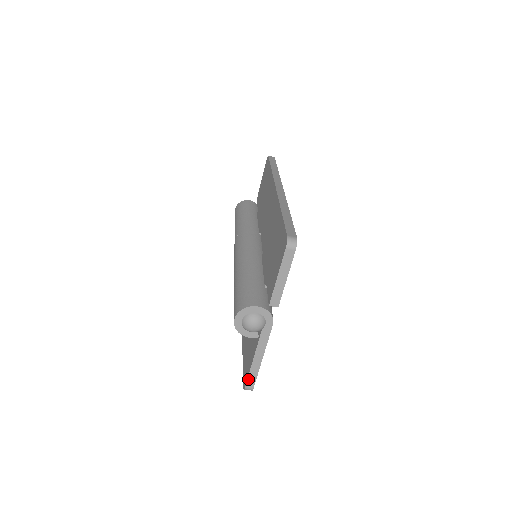
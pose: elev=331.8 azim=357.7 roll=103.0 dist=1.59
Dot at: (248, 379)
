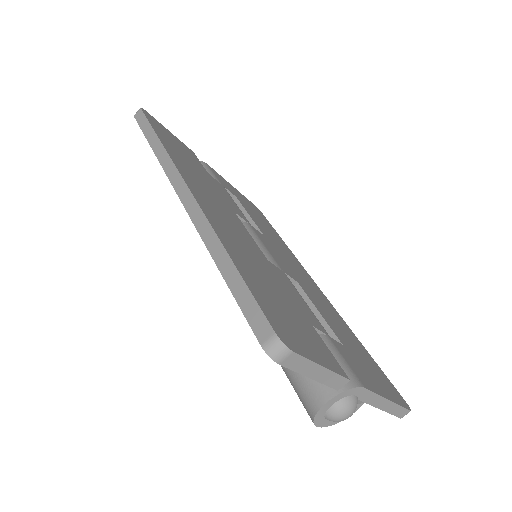
Dot at: (396, 415)
